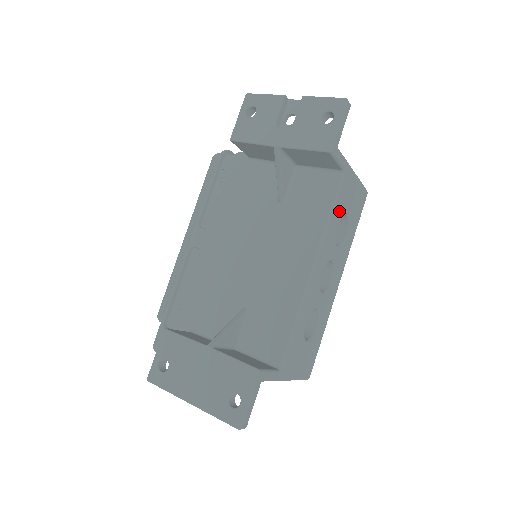
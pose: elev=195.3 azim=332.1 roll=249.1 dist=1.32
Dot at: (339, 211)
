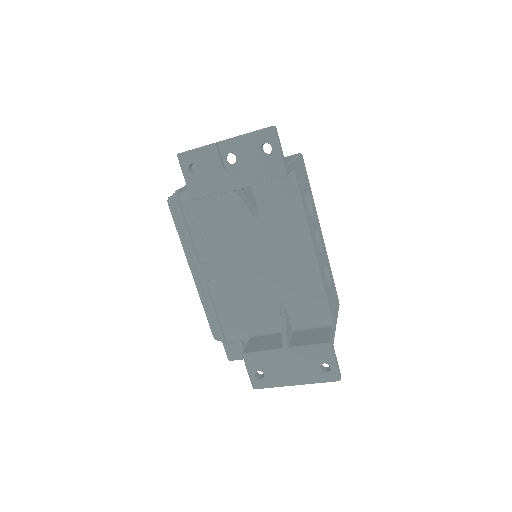
Dot at: (303, 197)
